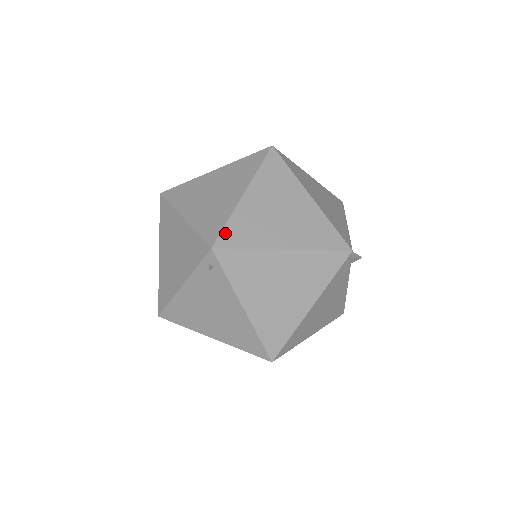
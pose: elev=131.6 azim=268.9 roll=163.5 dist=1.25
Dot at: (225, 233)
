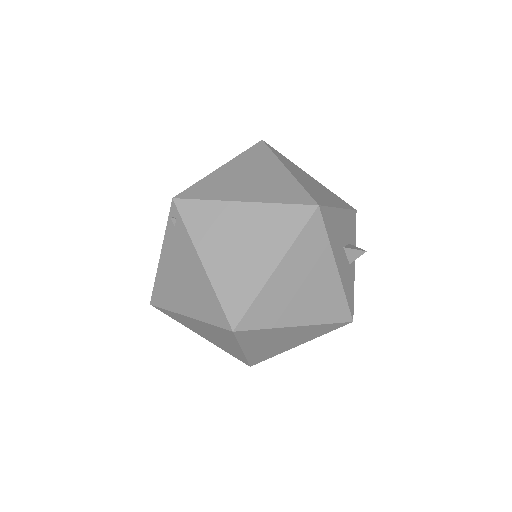
Dot at: (190, 189)
